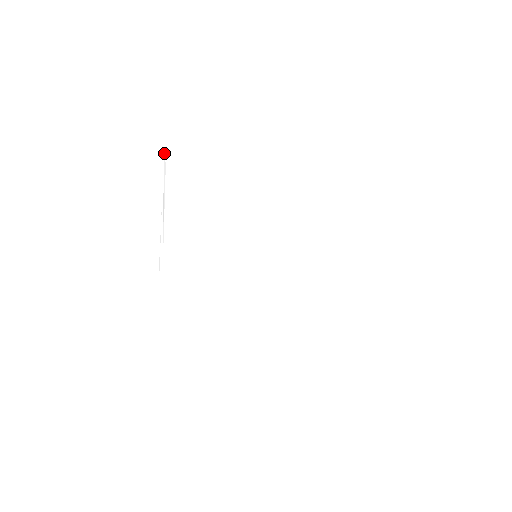
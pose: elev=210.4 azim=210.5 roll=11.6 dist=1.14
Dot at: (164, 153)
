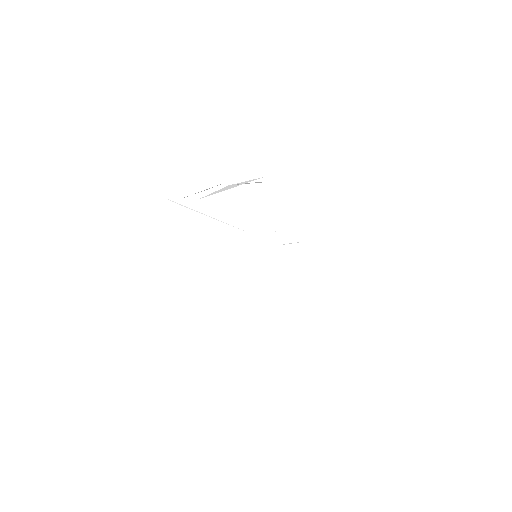
Dot at: occluded
